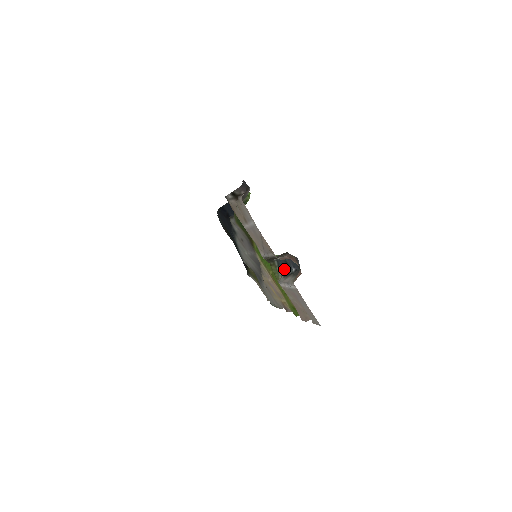
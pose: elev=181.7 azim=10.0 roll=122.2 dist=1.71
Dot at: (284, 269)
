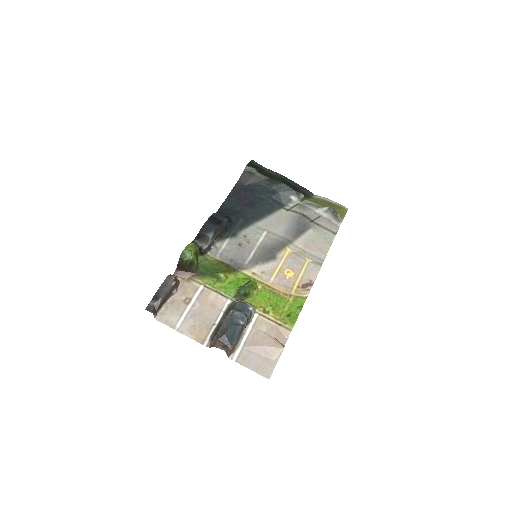
Dot at: (248, 308)
